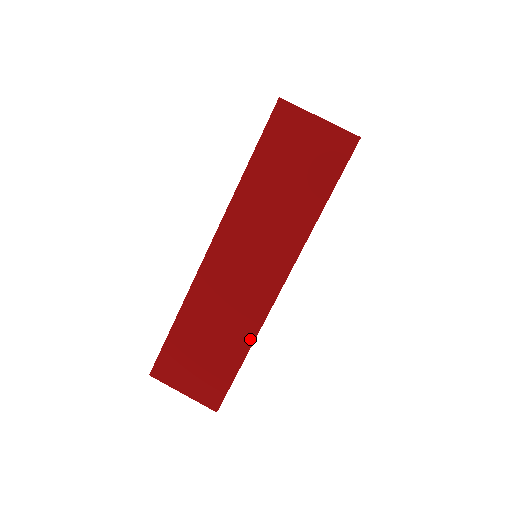
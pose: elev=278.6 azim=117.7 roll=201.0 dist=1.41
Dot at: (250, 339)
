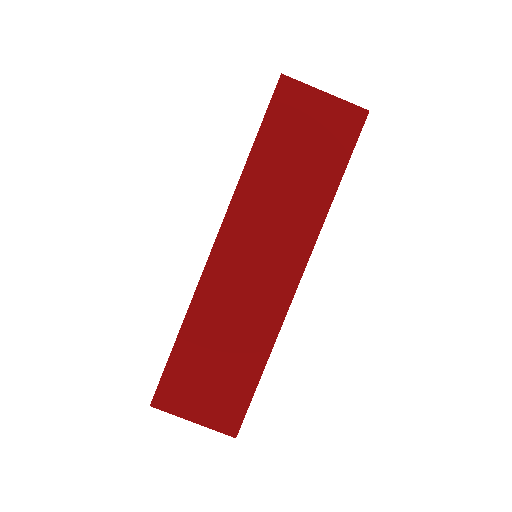
Dot at: (269, 343)
